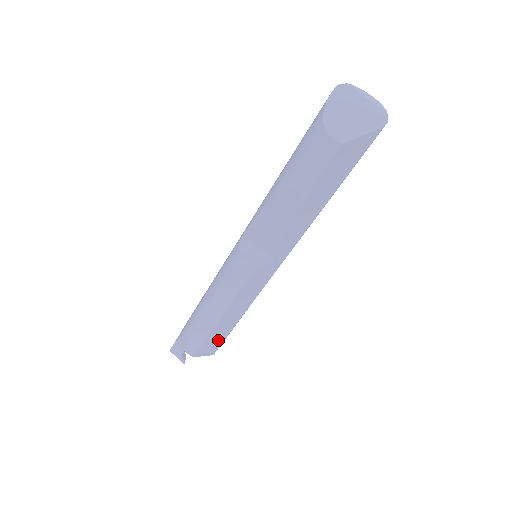
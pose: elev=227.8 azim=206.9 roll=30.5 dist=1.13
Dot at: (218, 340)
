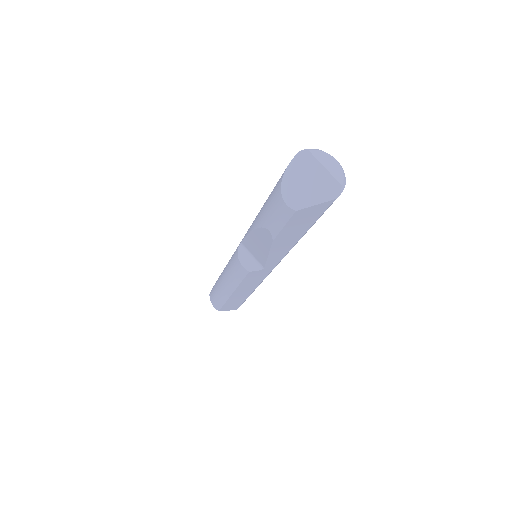
Dot at: (236, 303)
